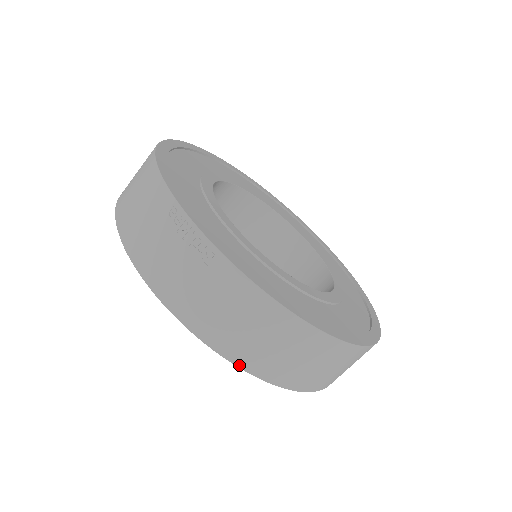
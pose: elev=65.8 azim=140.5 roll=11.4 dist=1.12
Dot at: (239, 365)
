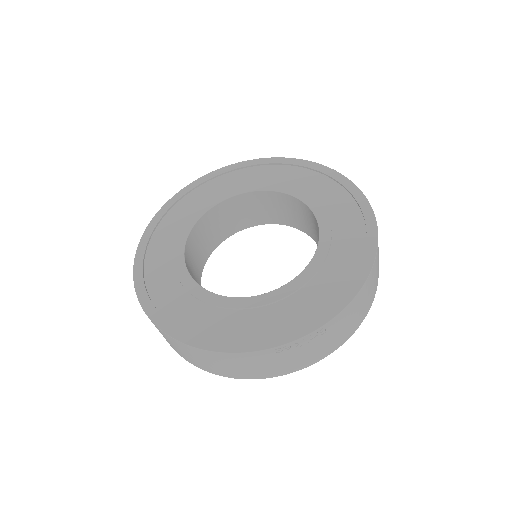
Dot at: occluded
